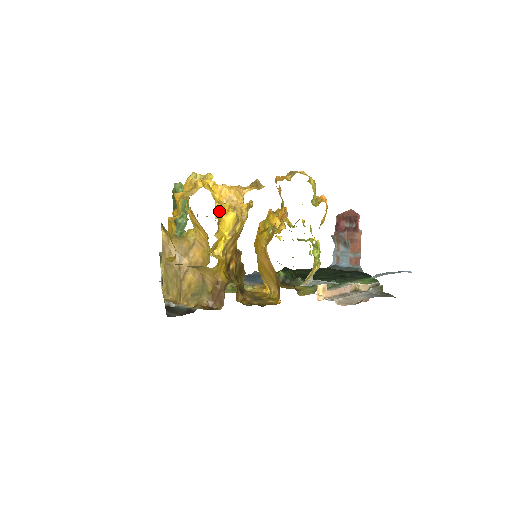
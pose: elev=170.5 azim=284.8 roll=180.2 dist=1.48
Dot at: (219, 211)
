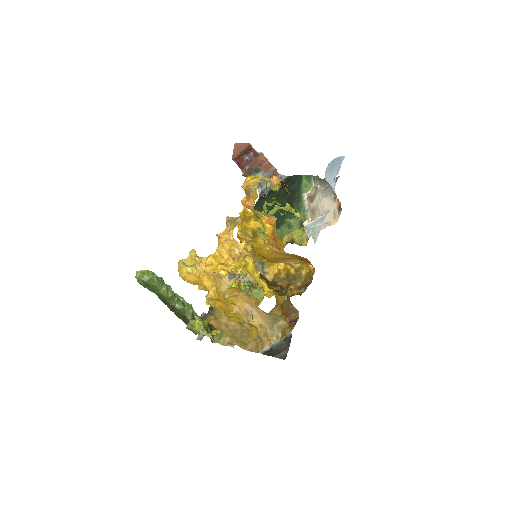
Dot at: occluded
